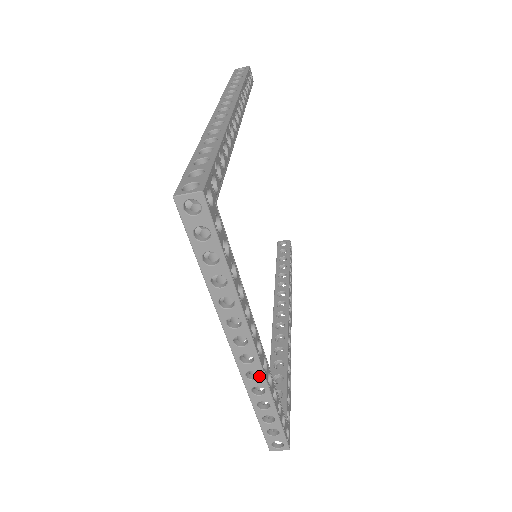
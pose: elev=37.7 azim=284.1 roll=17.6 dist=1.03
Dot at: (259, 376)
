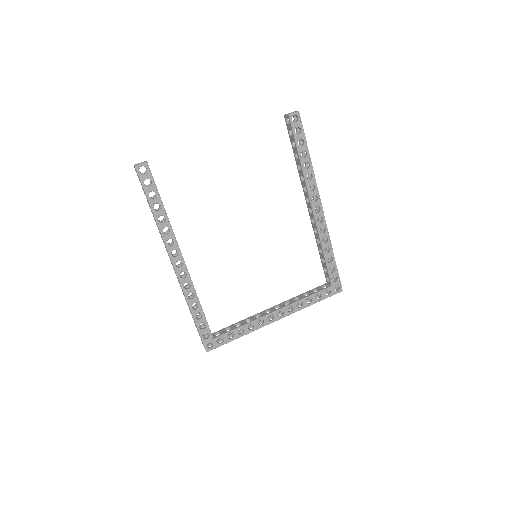
Dot at: (292, 312)
